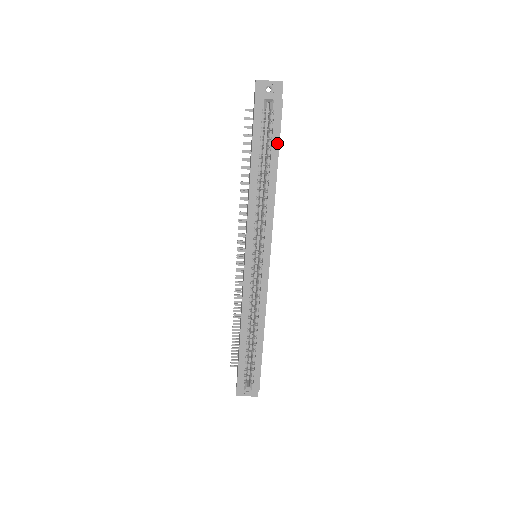
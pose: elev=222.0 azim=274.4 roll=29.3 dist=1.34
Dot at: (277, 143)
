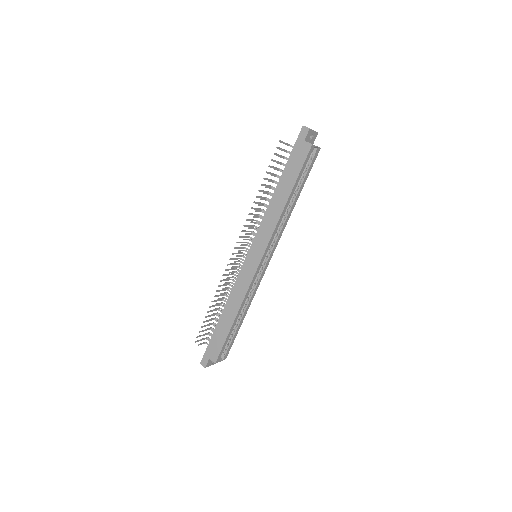
Dot at: (307, 177)
